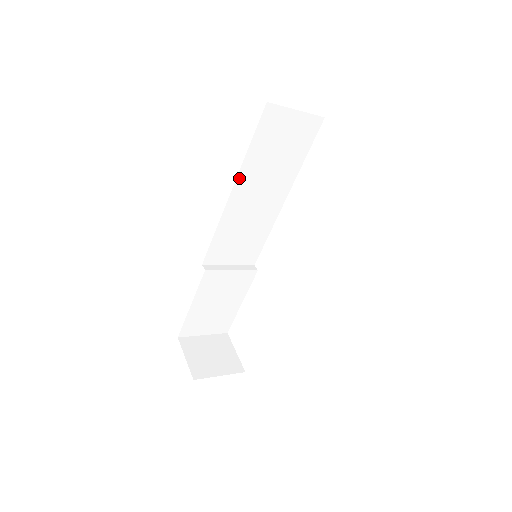
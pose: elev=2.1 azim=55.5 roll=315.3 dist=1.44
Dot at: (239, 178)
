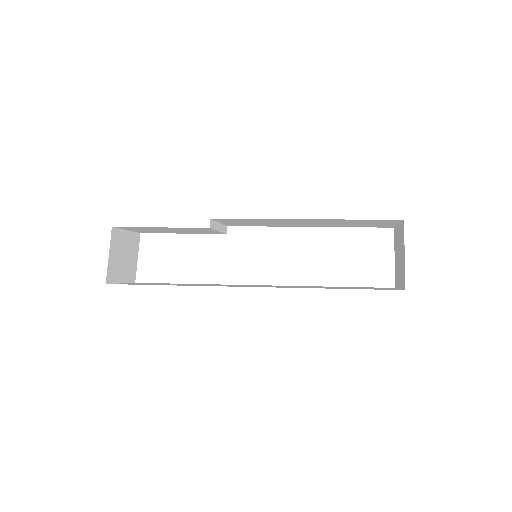
Dot at: (320, 219)
